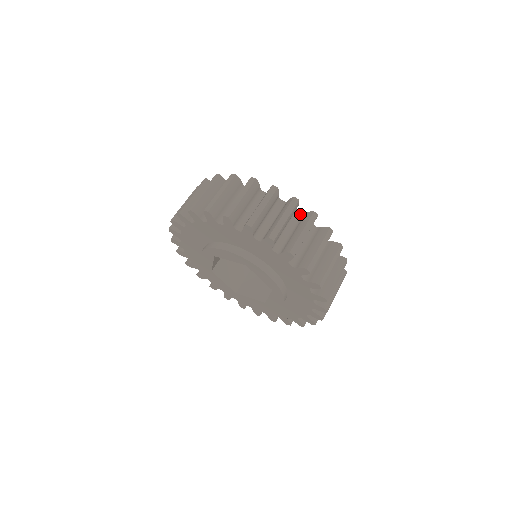
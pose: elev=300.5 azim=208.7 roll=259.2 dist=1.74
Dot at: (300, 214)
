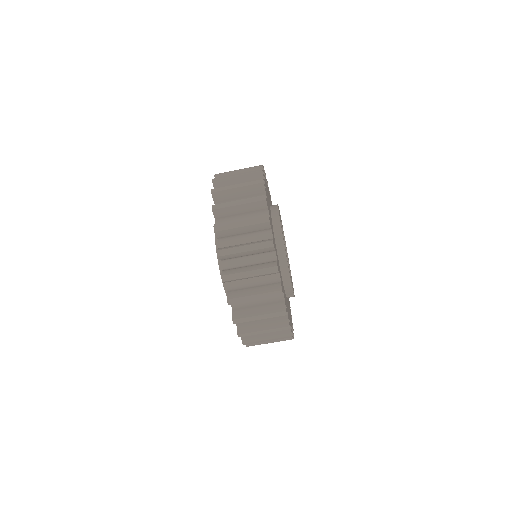
Dot at: occluded
